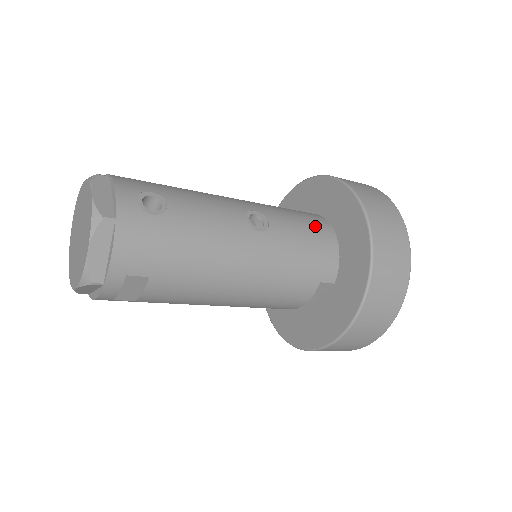
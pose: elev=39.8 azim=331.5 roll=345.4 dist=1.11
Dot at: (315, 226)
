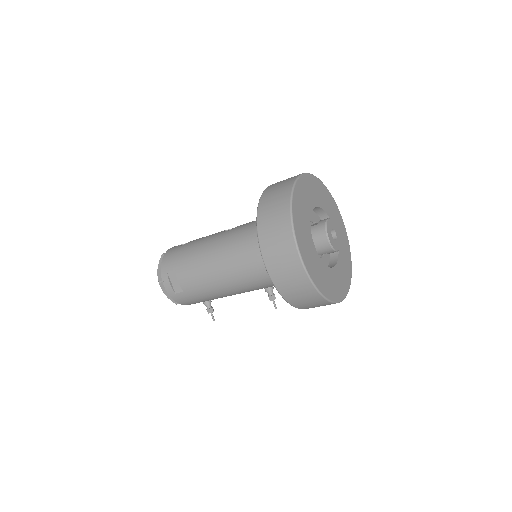
Dot at: occluded
